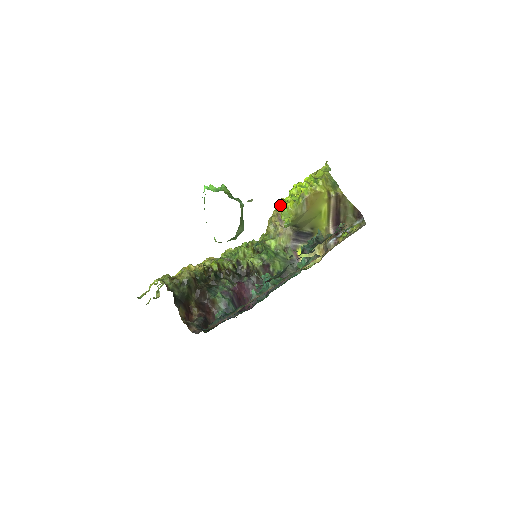
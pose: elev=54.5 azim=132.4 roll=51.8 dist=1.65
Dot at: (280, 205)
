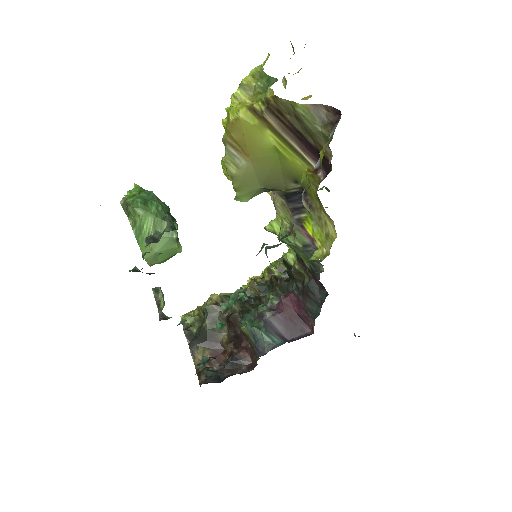
Dot at: occluded
